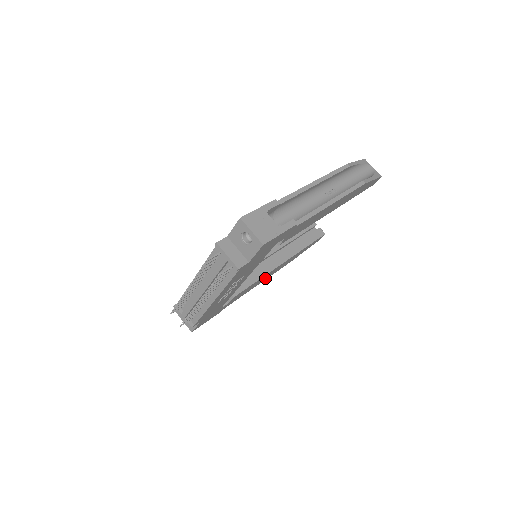
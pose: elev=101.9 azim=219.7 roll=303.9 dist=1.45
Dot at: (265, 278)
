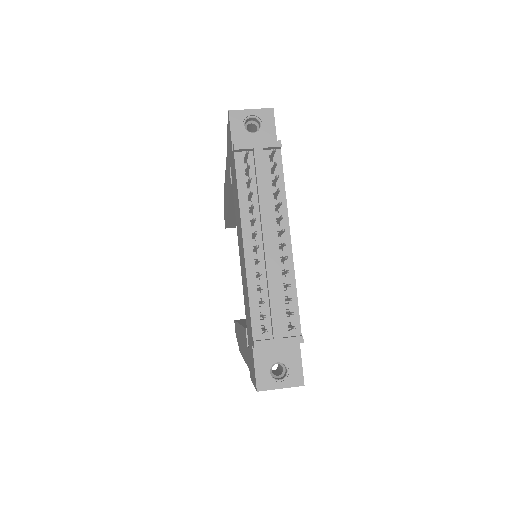
Dot at: occluded
